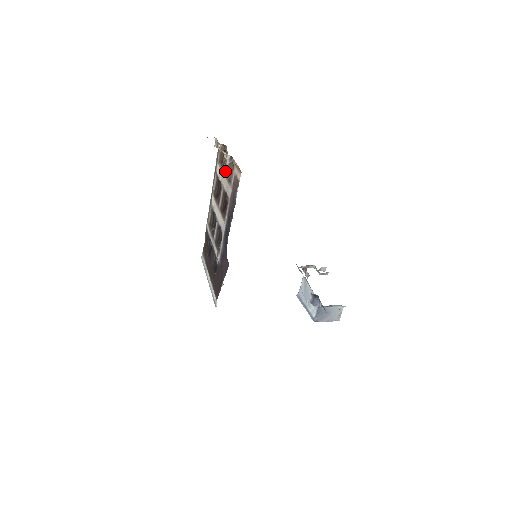
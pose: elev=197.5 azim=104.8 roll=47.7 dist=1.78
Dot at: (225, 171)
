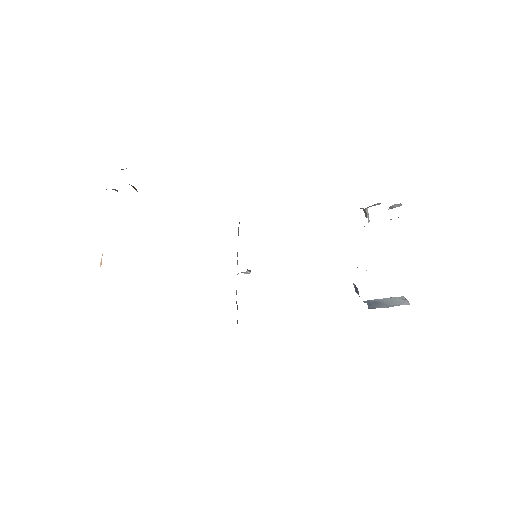
Dot at: occluded
